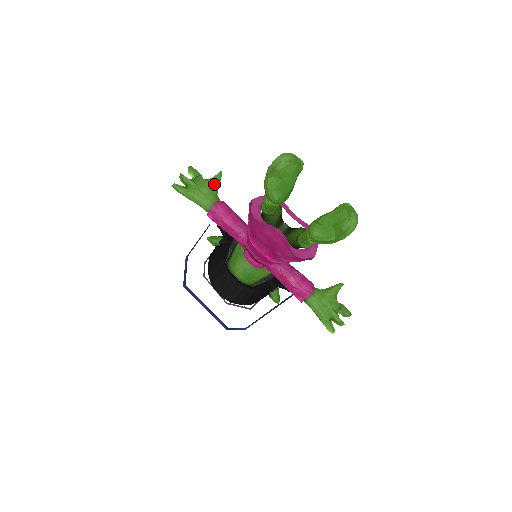
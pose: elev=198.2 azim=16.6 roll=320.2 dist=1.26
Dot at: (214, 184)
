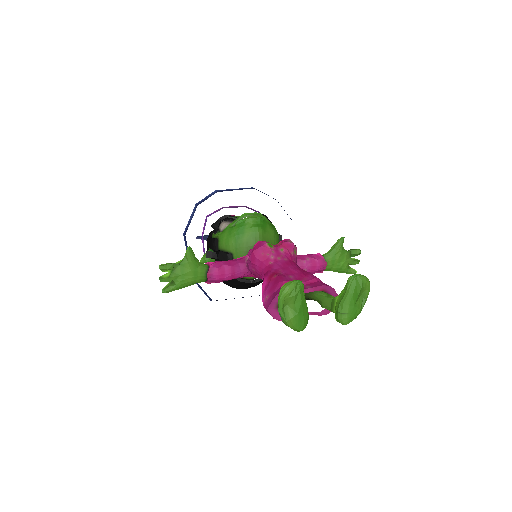
Dot at: (192, 261)
